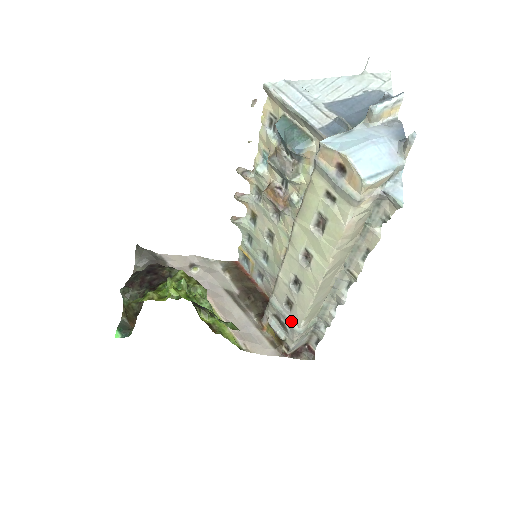
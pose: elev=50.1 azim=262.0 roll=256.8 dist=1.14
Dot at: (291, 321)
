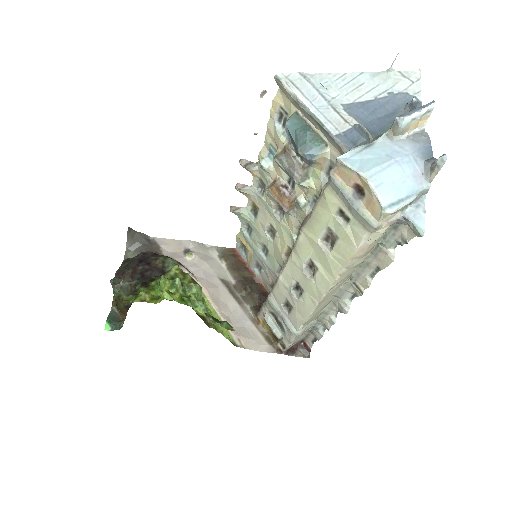
Dot at: (289, 323)
